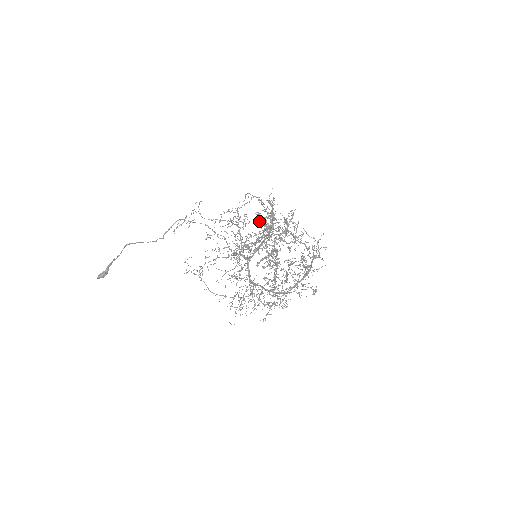
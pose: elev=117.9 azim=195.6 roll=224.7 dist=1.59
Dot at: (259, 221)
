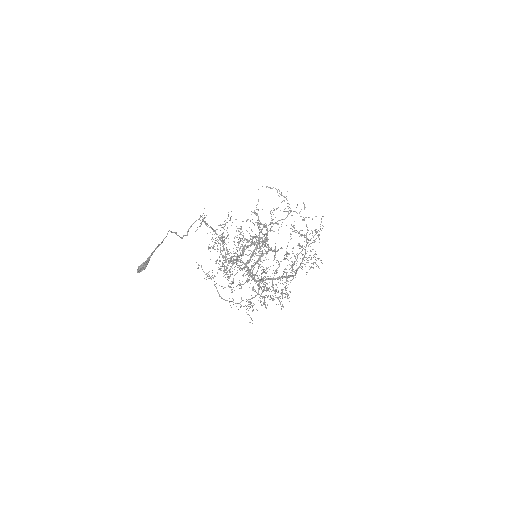
Dot at: occluded
